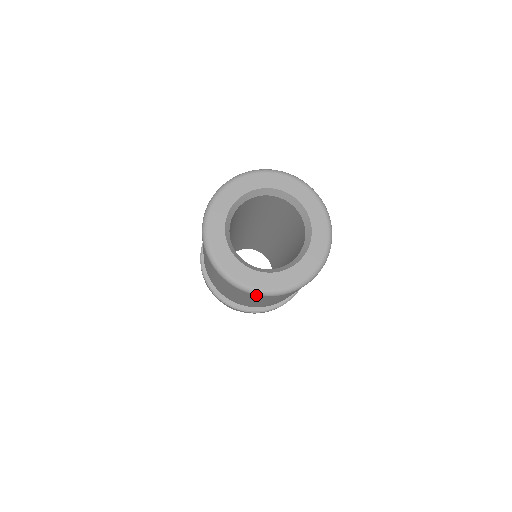
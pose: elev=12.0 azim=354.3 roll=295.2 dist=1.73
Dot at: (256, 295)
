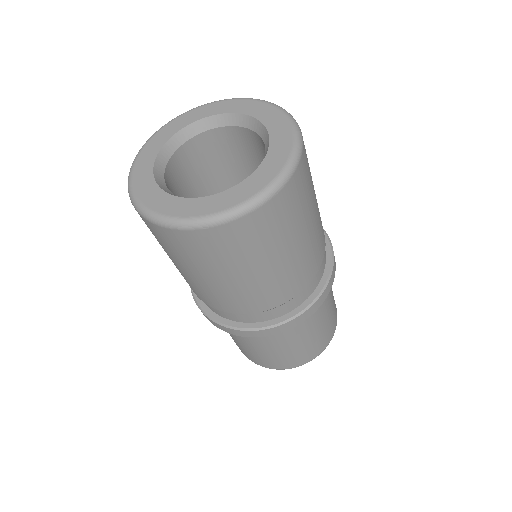
Dot at: (189, 232)
